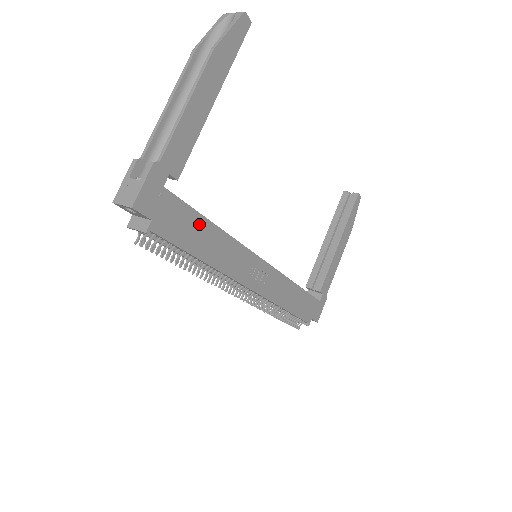
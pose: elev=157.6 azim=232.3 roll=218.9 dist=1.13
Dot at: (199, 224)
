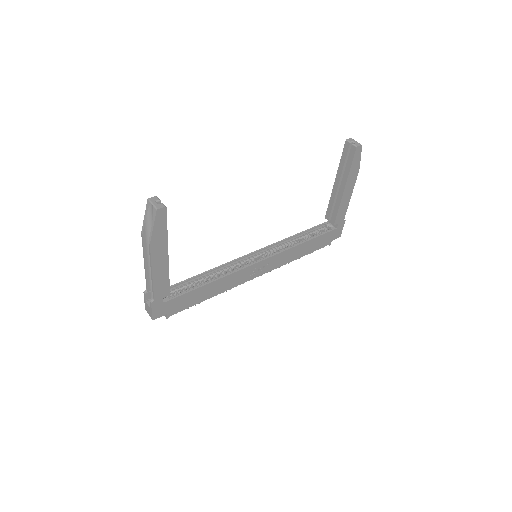
Dot at: (197, 292)
